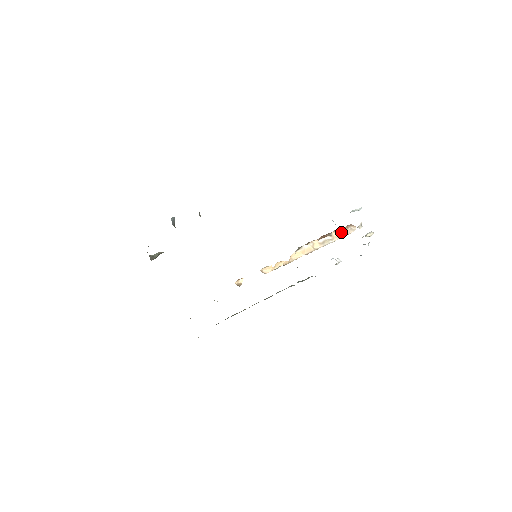
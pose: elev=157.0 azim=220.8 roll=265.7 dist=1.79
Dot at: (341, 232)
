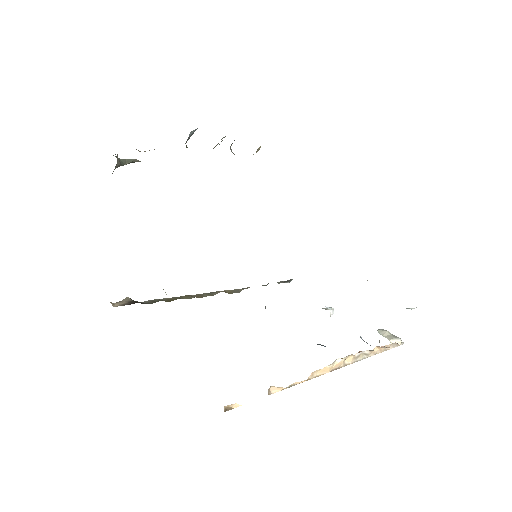
Dot at: (383, 347)
